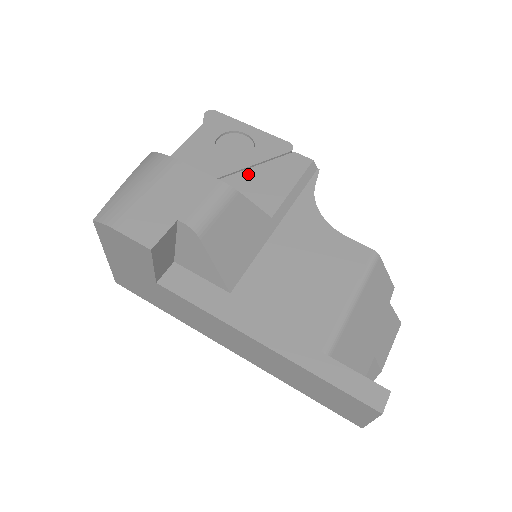
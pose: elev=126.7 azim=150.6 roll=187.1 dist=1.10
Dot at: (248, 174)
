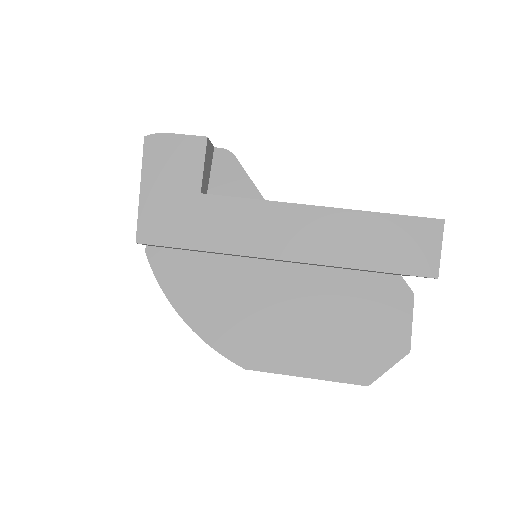
Dot at: occluded
